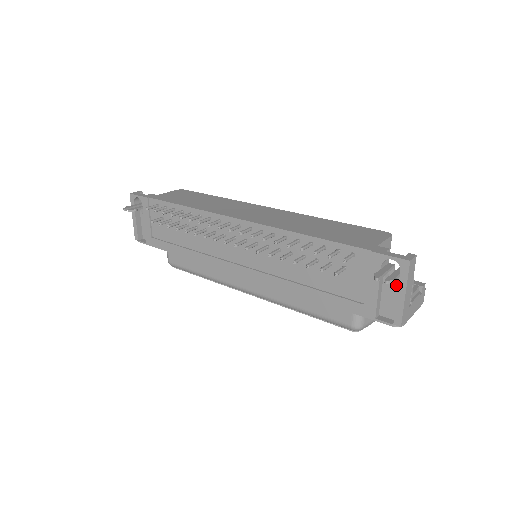
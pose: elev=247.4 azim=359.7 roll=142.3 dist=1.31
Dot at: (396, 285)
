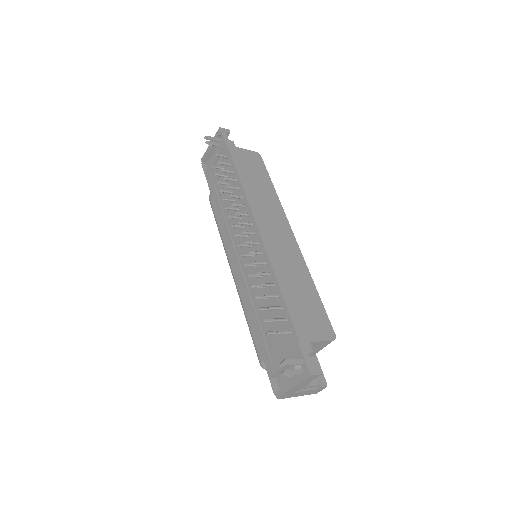
Dot at: occluded
